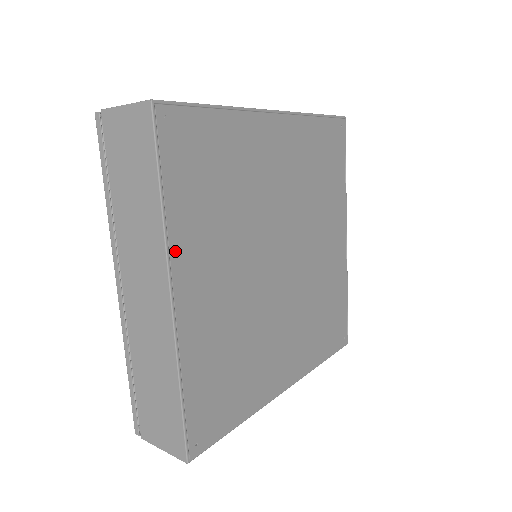
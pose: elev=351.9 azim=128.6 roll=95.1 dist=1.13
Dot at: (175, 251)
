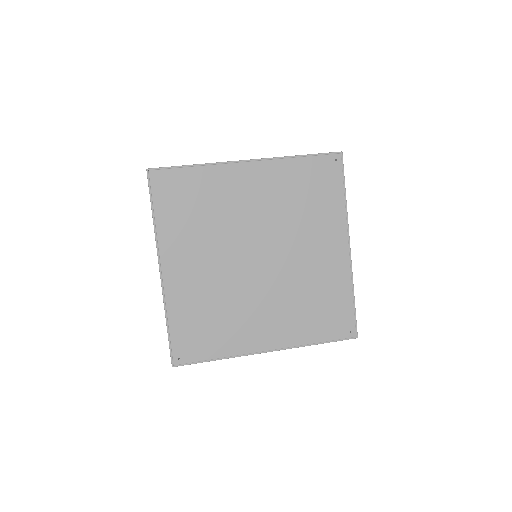
Dot at: (162, 245)
